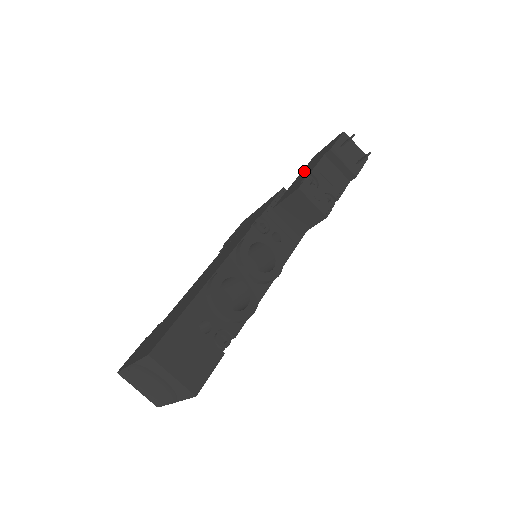
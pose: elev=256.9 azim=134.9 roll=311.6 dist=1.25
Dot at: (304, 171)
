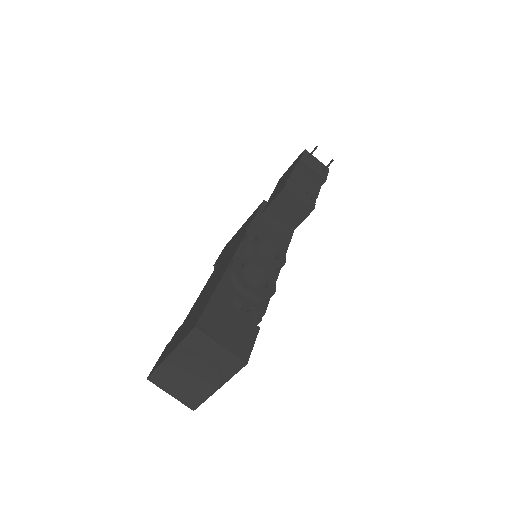
Dot at: (278, 185)
